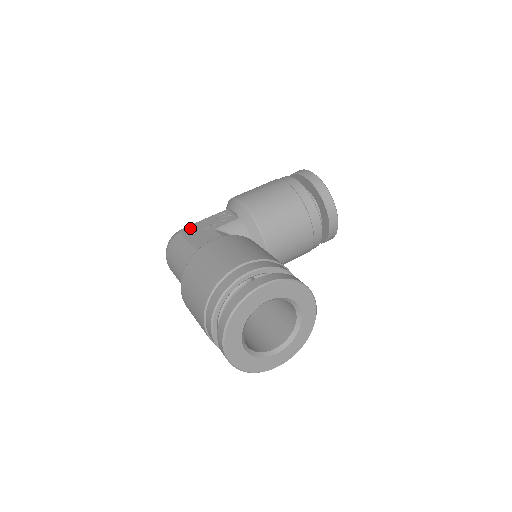
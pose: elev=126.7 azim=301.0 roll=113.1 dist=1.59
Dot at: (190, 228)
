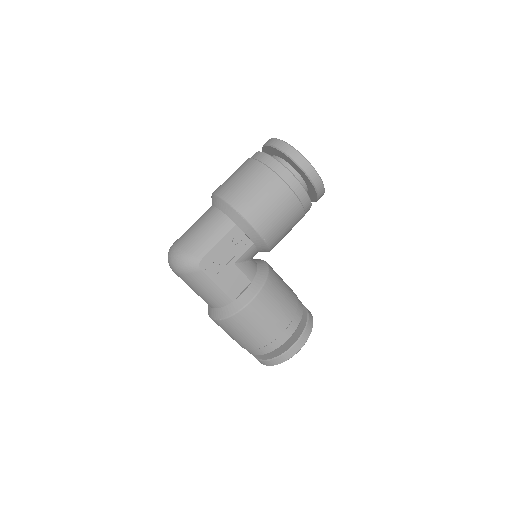
Dot at: (208, 260)
